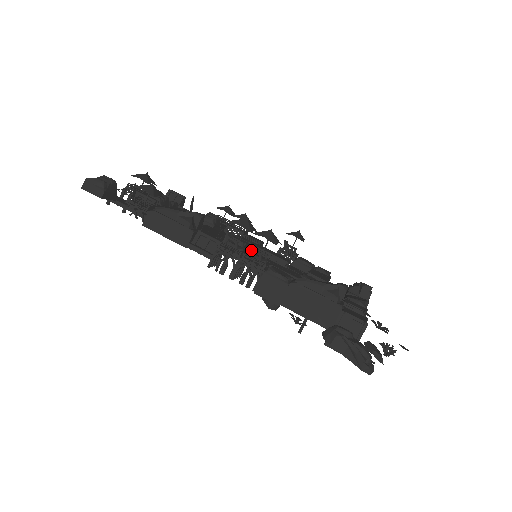
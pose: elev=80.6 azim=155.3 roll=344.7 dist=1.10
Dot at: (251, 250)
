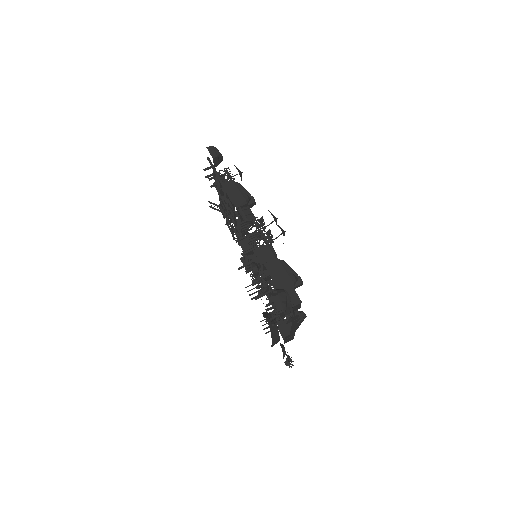
Dot at: (268, 232)
